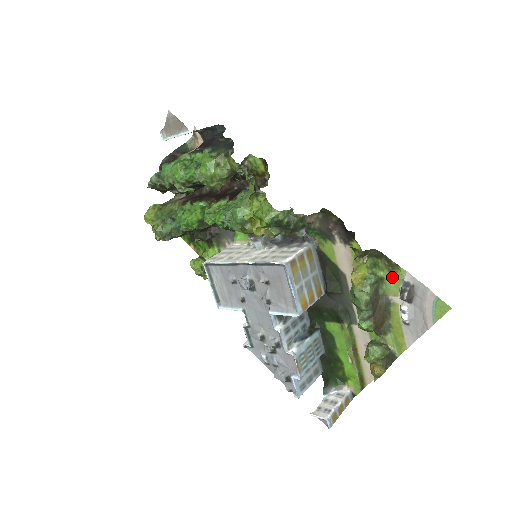
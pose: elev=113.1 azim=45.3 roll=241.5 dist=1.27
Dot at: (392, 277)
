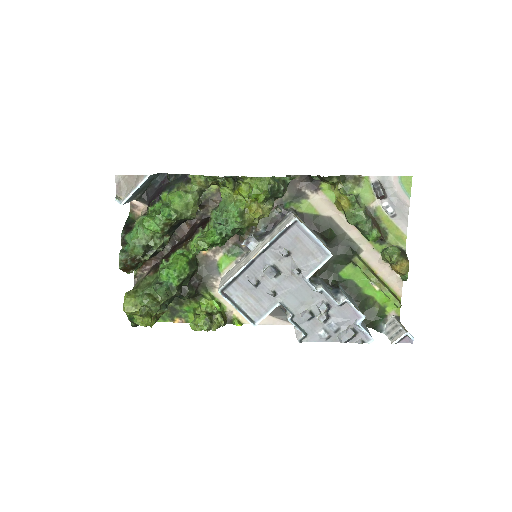
Dot at: (363, 188)
